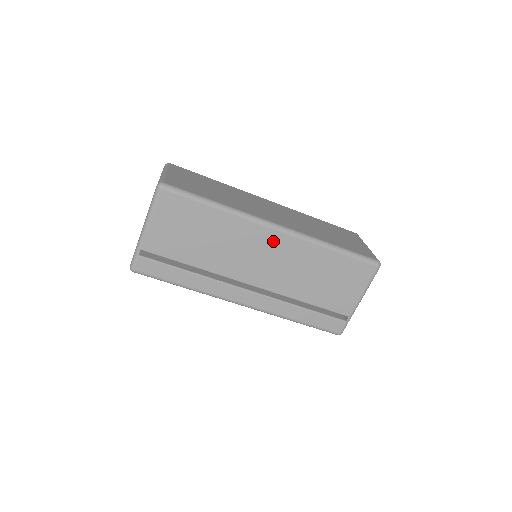
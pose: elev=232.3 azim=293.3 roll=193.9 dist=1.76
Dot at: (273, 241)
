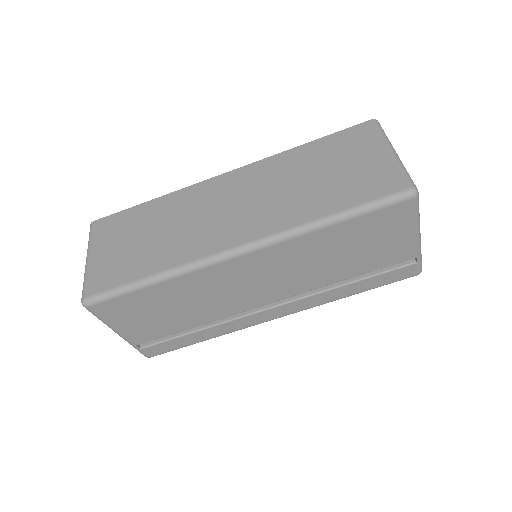
Dot at: (248, 265)
